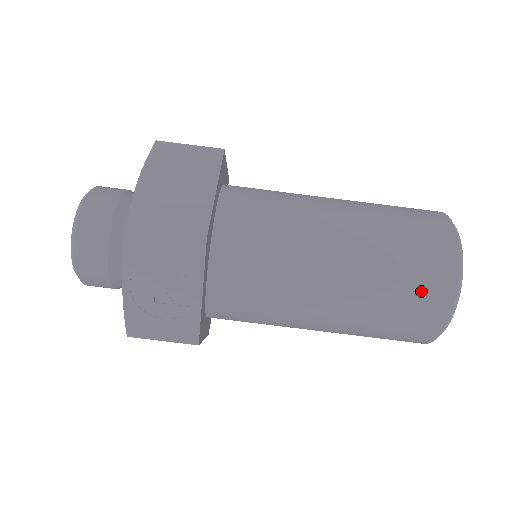
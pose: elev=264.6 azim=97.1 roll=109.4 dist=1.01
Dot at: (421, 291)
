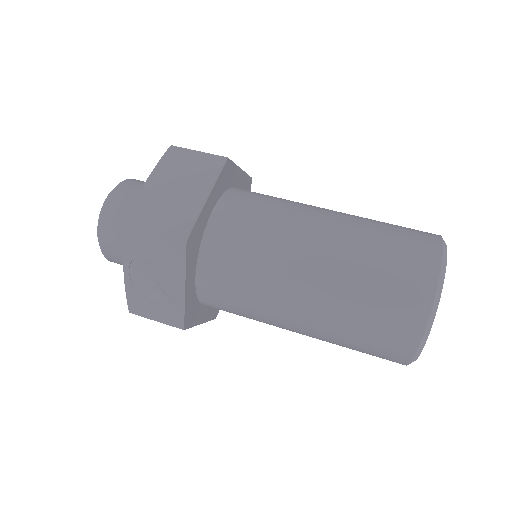
Dot at: (390, 316)
